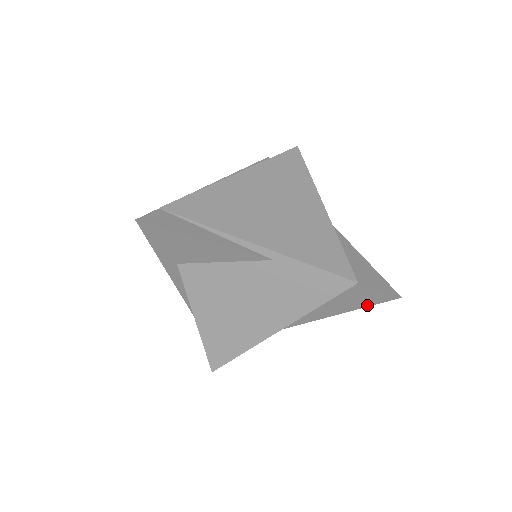
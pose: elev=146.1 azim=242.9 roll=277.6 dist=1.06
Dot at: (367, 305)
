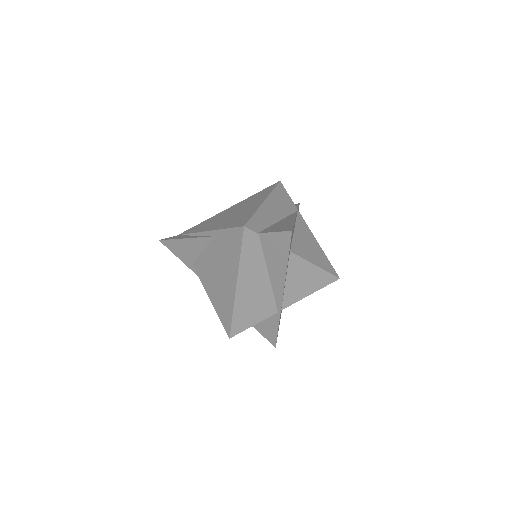
Dot at: (287, 250)
